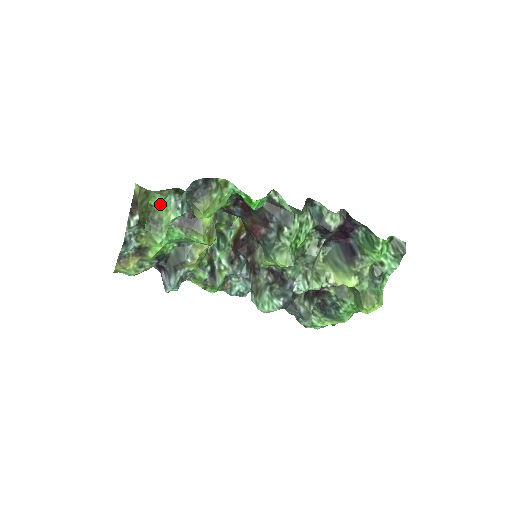
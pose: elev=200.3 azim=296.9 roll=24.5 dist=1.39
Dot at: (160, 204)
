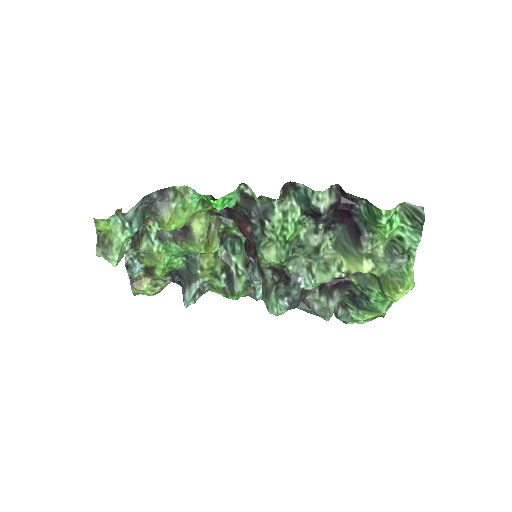
Dot at: (108, 228)
